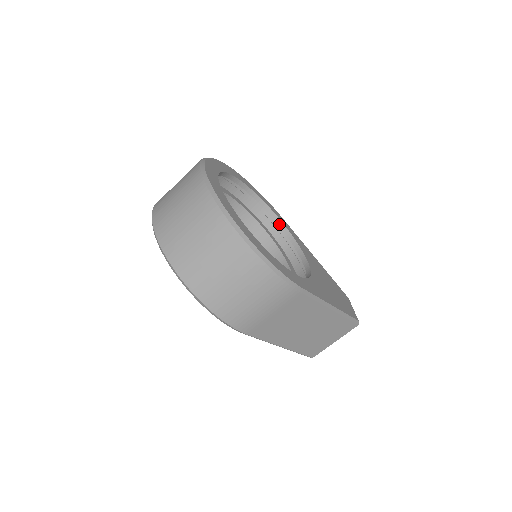
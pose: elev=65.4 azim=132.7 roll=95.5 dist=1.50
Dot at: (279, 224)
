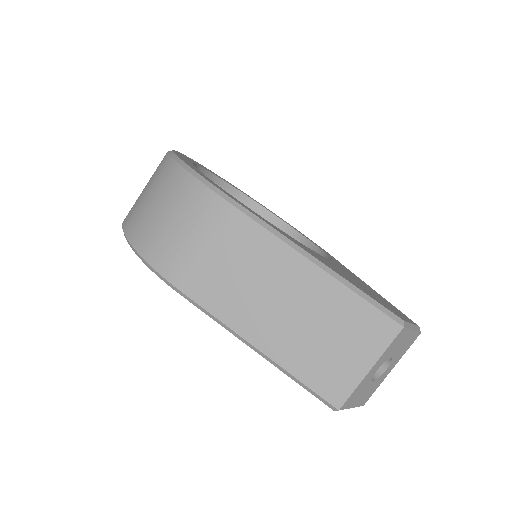
Dot at: (319, 253)
